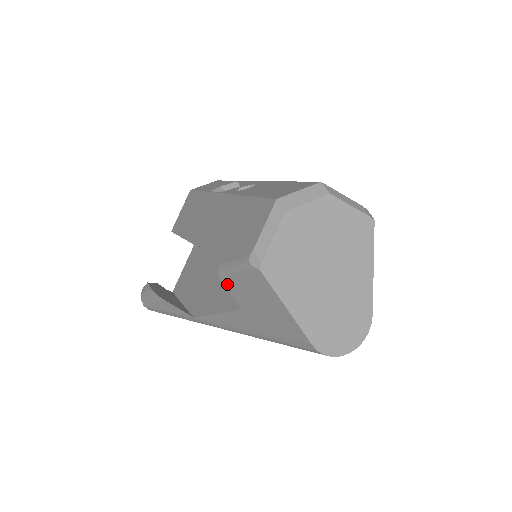
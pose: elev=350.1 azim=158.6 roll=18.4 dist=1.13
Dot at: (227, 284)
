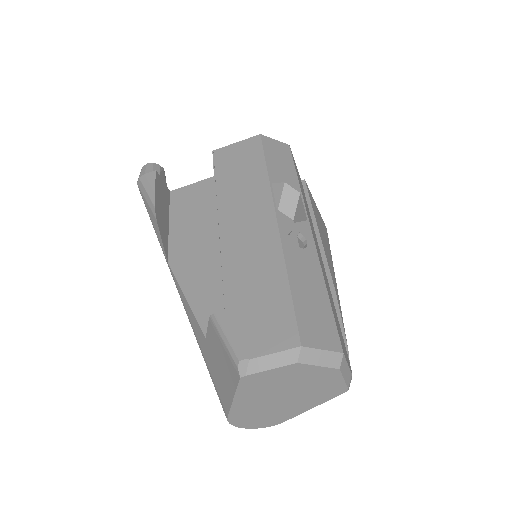
Dot at: (211, 326)
